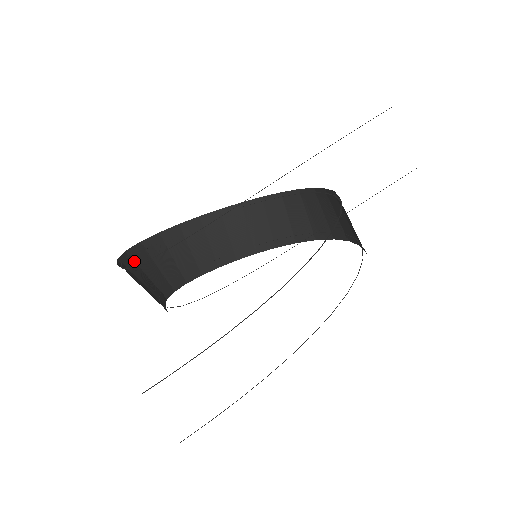
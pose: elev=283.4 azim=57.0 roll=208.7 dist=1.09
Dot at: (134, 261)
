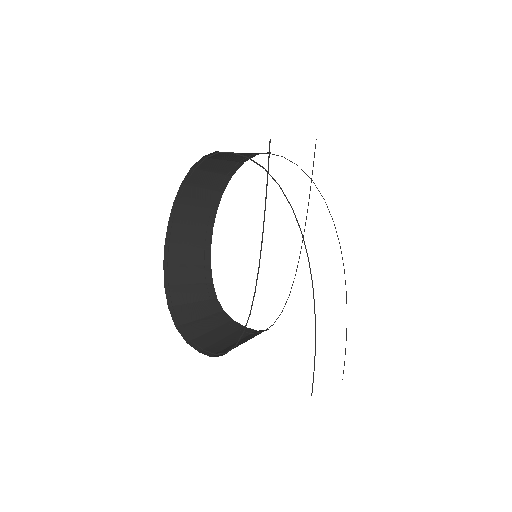
Dot at: (186, 324)
